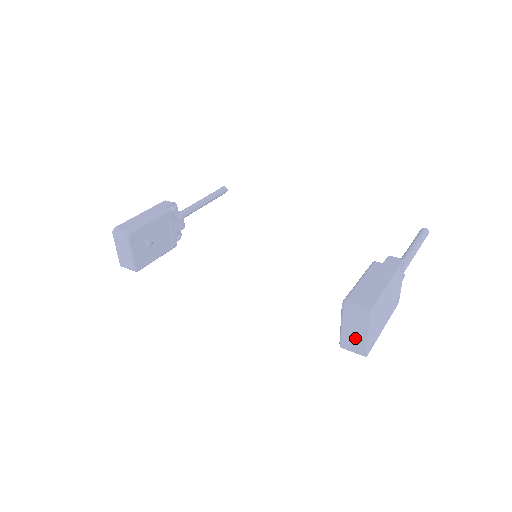
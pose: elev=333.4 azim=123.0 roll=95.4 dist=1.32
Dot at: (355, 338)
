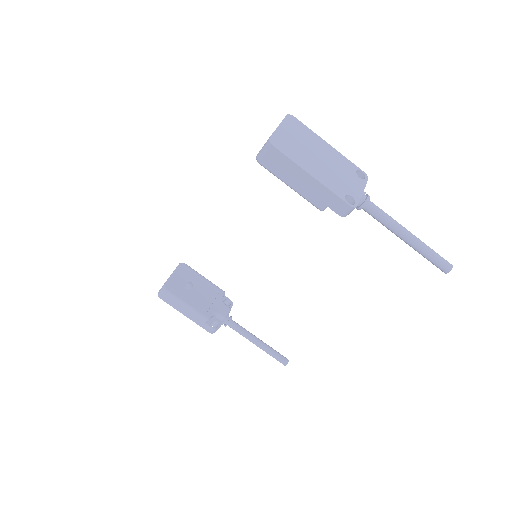
Dot at: occluded
